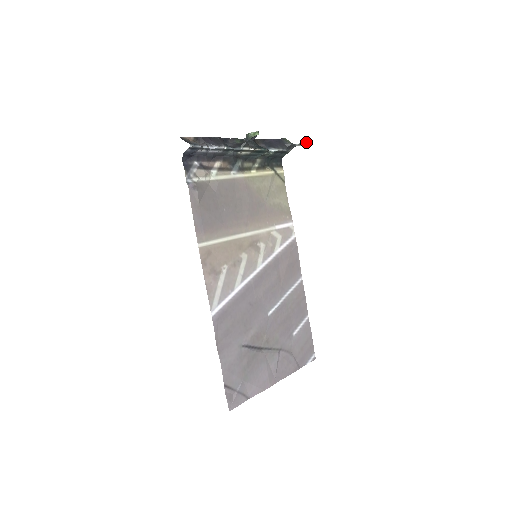
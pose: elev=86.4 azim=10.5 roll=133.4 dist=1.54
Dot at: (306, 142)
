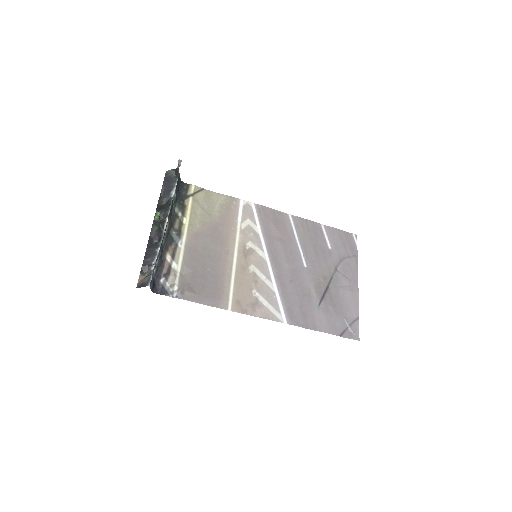
Dot at: (180, 161)
